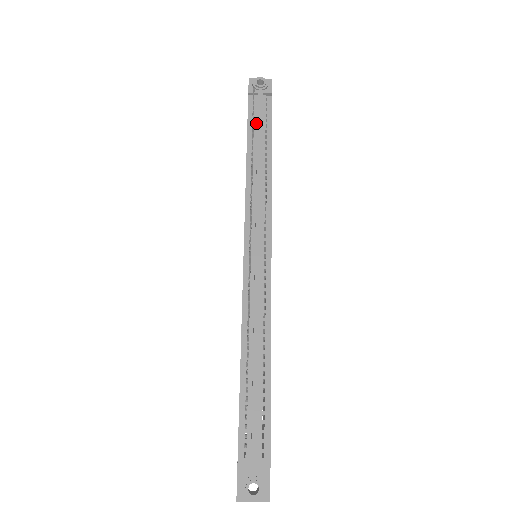
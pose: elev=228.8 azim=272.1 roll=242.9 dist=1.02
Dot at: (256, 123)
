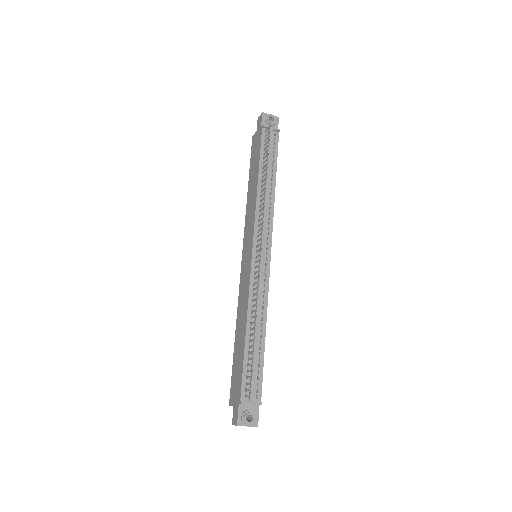
Dot at: (266, 153)
